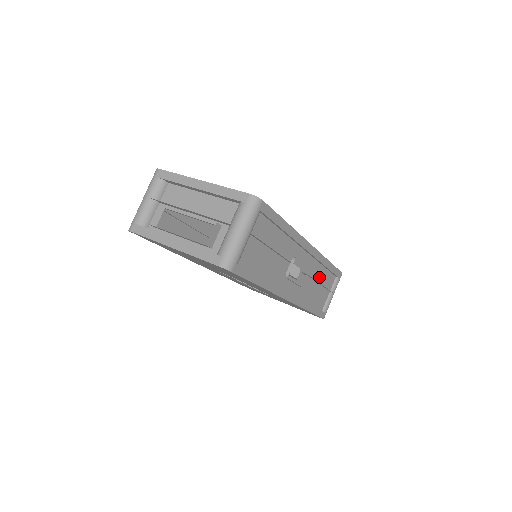
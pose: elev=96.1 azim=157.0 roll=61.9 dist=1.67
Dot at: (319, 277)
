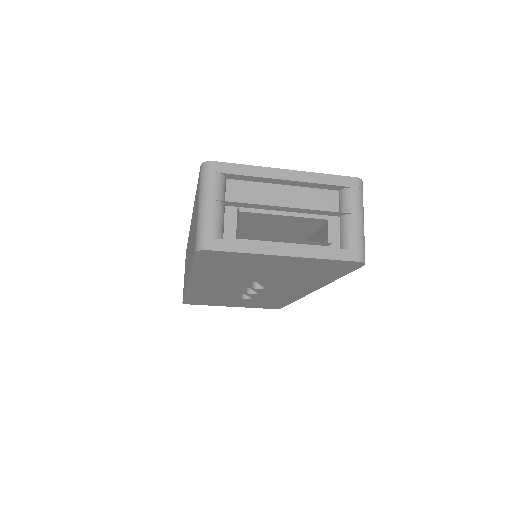
Dot at: occluded
